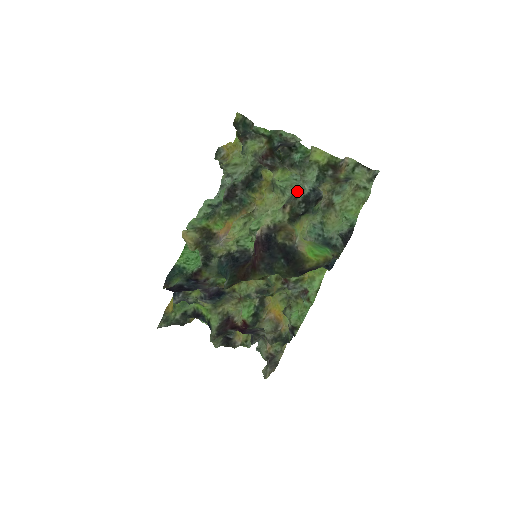
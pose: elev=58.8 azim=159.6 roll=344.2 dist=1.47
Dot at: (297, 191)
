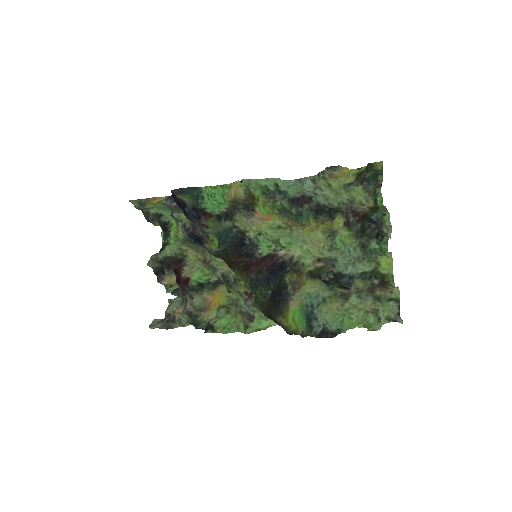
Dot at: (340, 261)
